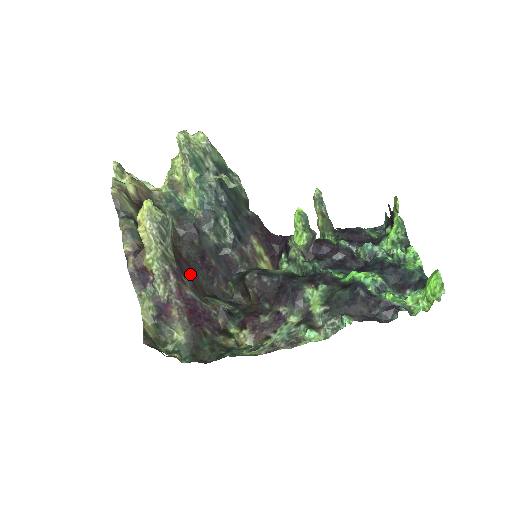
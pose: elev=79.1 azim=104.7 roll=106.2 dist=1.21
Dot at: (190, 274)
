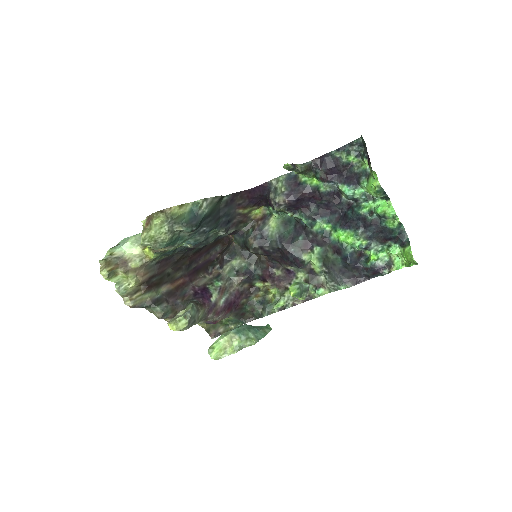
Dot at: (201, 253)
